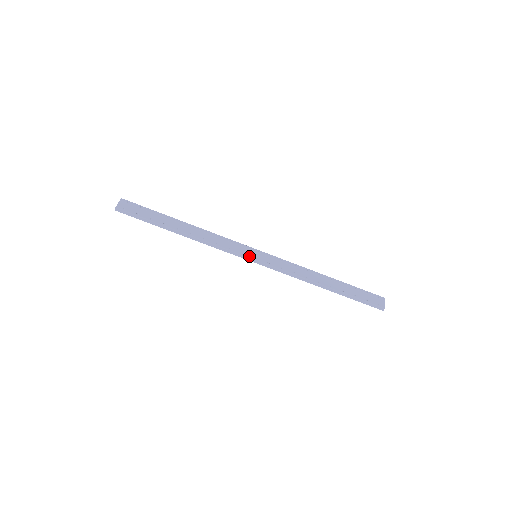
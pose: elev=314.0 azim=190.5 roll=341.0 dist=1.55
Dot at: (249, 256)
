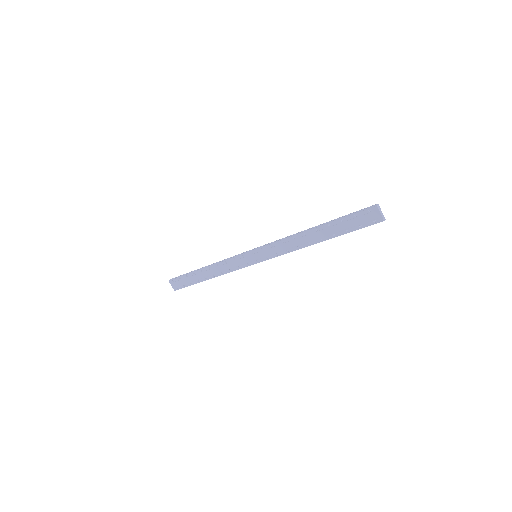
Dot at: (252, 263)
